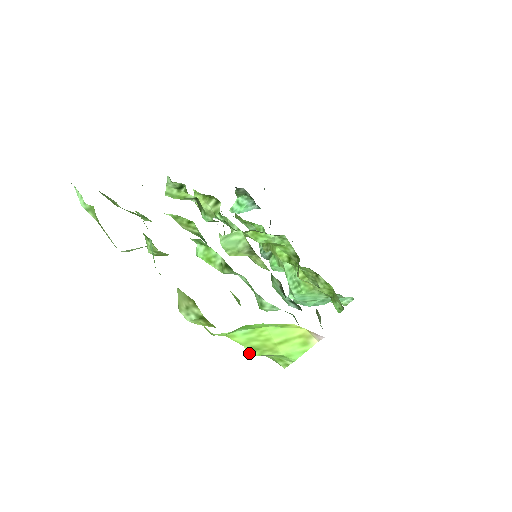
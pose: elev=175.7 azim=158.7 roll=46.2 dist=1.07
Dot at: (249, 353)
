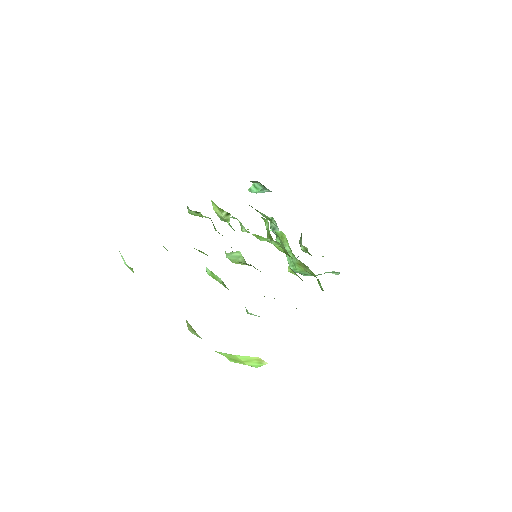
Dot at: (229, 360)
